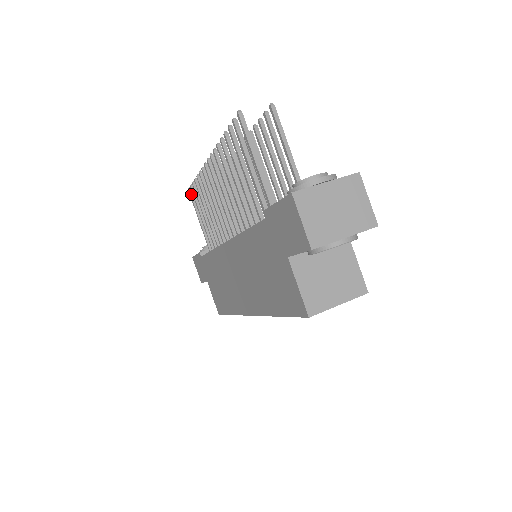
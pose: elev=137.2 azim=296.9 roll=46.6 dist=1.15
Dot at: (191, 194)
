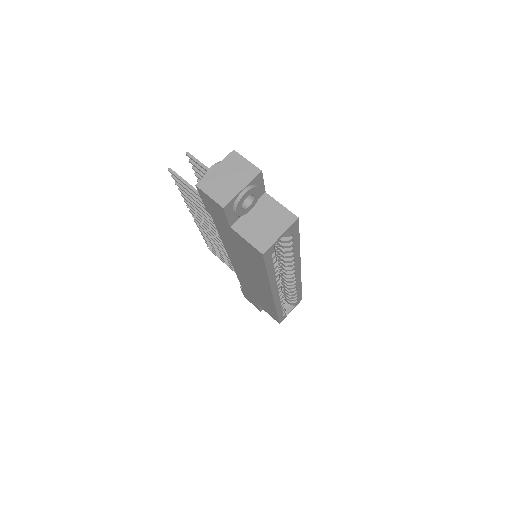
Dot at: (212, 251)
